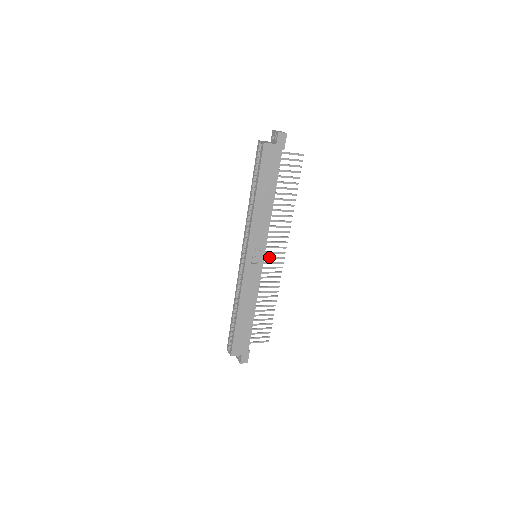
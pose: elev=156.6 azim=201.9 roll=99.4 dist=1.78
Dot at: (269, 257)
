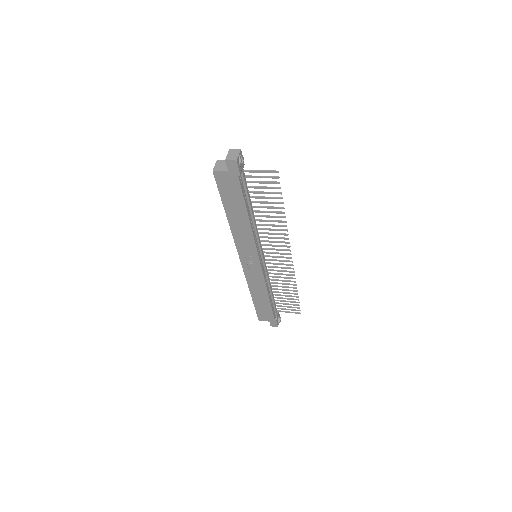
Dot at: (273, 256)
